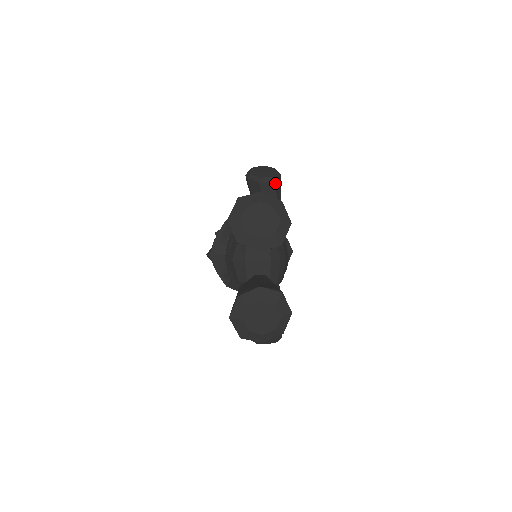
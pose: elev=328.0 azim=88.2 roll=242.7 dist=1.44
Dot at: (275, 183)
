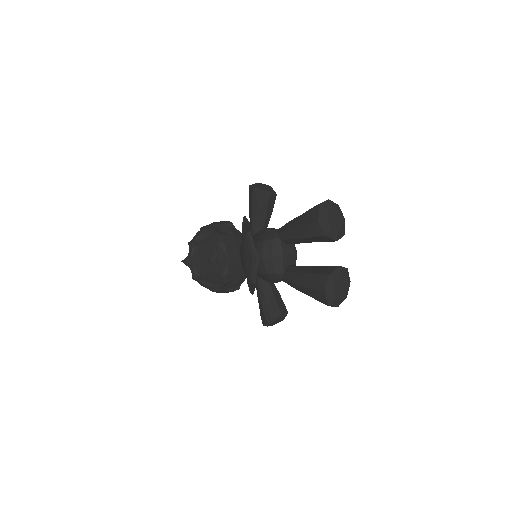
Dot at: occluded
